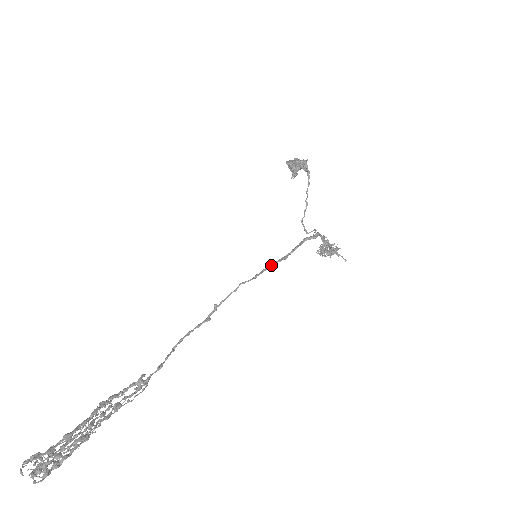
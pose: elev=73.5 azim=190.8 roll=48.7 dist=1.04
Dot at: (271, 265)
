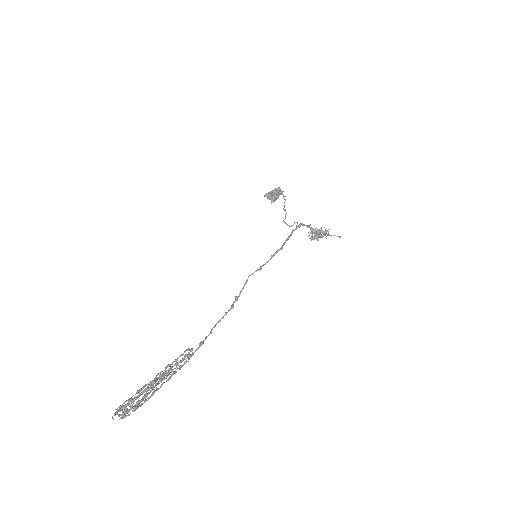
Dot at: (271, 258)
